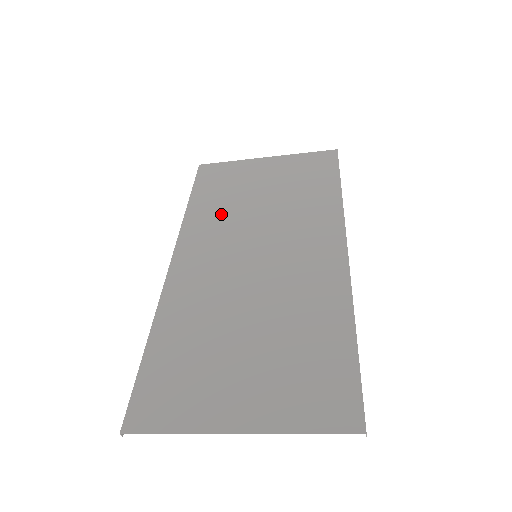
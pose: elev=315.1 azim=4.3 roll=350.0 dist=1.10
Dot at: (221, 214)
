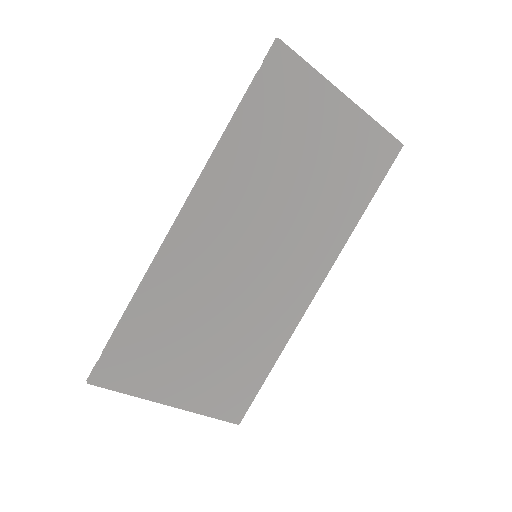
Dot at: (256, 172)
